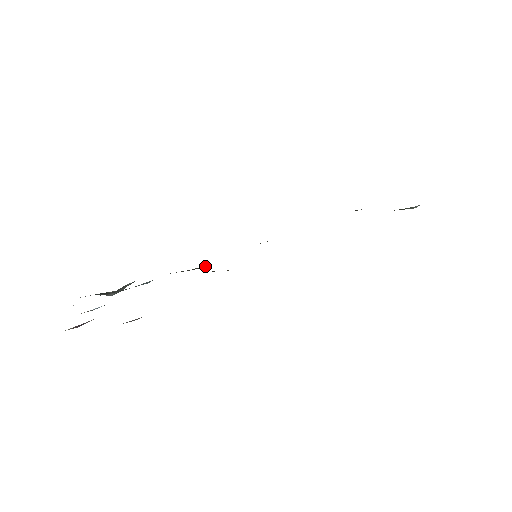
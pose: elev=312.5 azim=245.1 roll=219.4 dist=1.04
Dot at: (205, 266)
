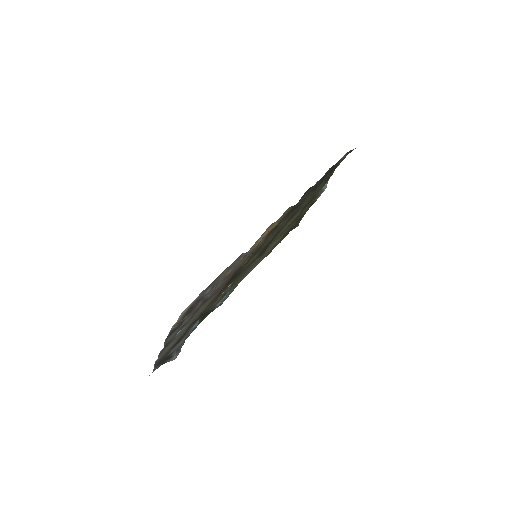
Dot at: (228, 287)
